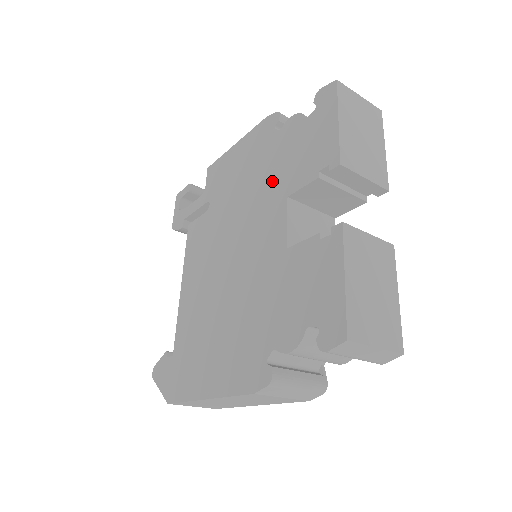
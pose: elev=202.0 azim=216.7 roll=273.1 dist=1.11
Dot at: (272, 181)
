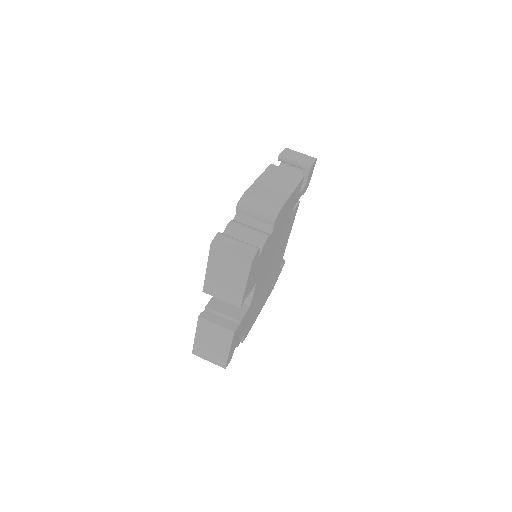
Dot at: occluded
